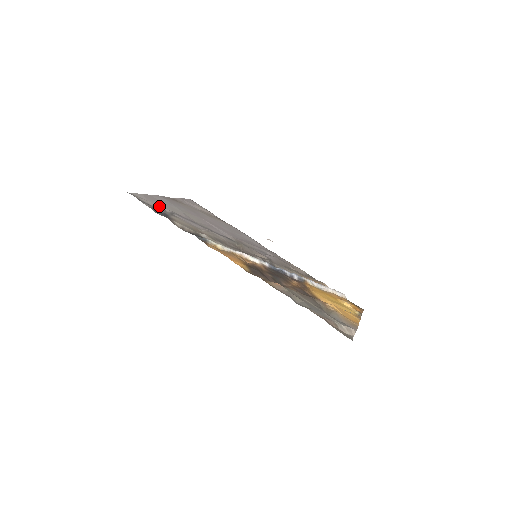
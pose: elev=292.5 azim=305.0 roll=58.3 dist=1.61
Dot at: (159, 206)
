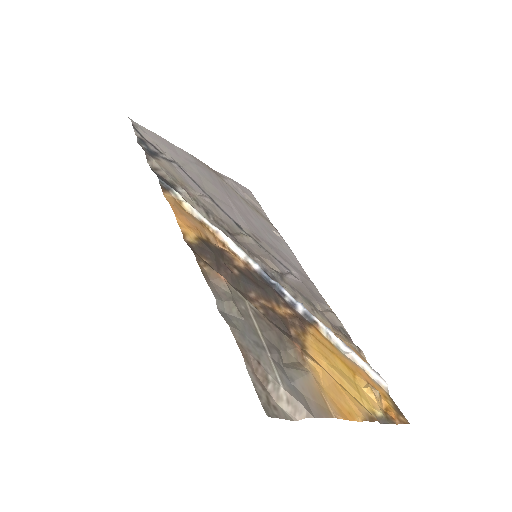
Dot at: (163, 149)
